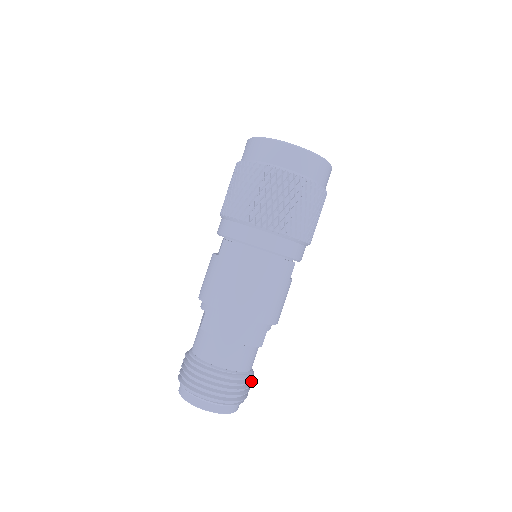
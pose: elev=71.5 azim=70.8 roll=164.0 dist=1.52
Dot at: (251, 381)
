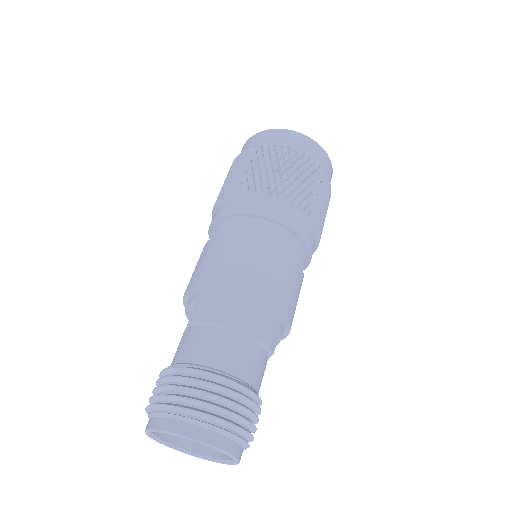
Dot at: (260, 408)
